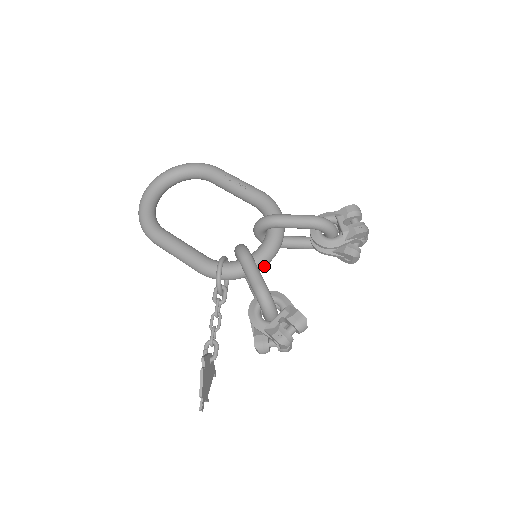
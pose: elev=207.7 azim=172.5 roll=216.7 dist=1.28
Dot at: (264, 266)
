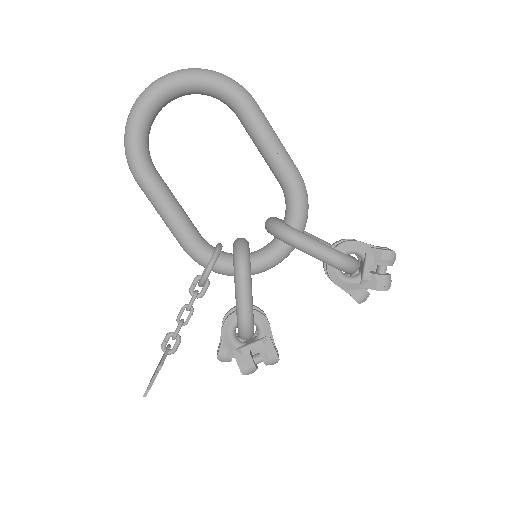
Dot at: (260, 272)
